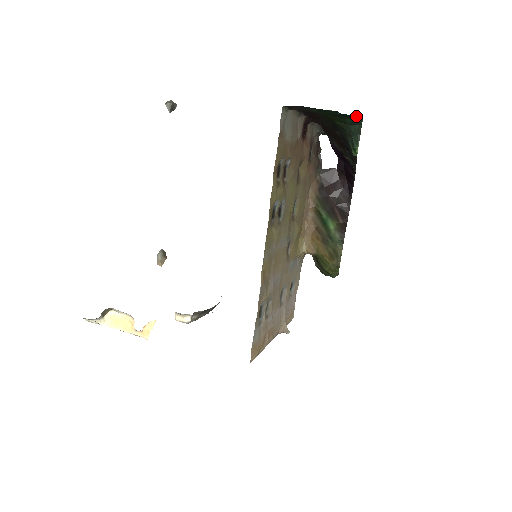
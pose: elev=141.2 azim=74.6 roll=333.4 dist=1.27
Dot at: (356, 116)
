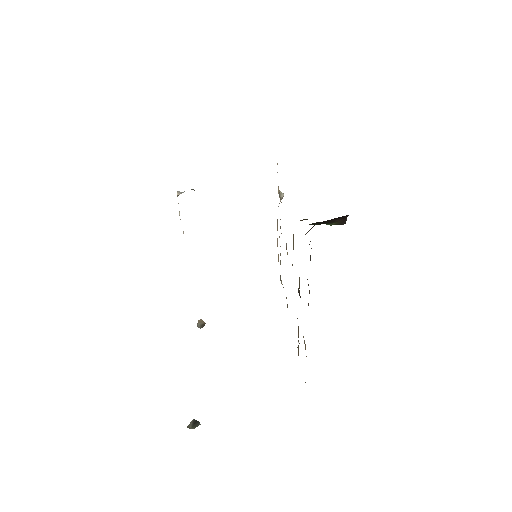
Dot at: occluded
